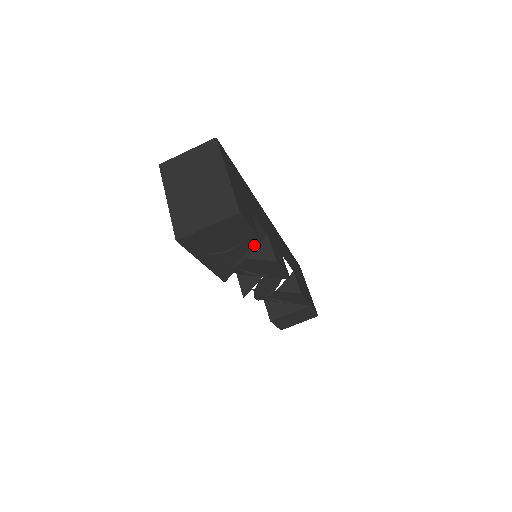
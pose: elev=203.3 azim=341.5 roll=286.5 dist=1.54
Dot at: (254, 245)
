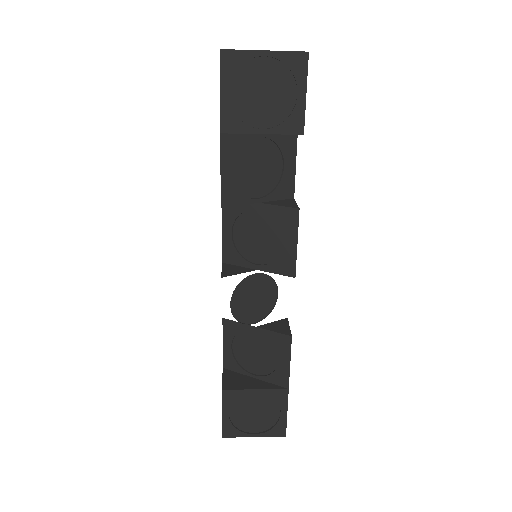
Dot at: (276, 193)
